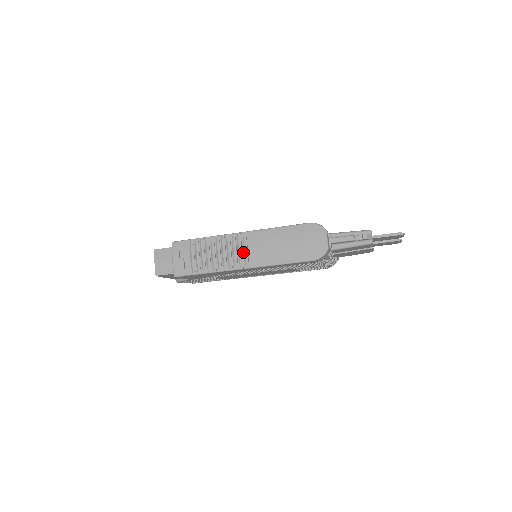
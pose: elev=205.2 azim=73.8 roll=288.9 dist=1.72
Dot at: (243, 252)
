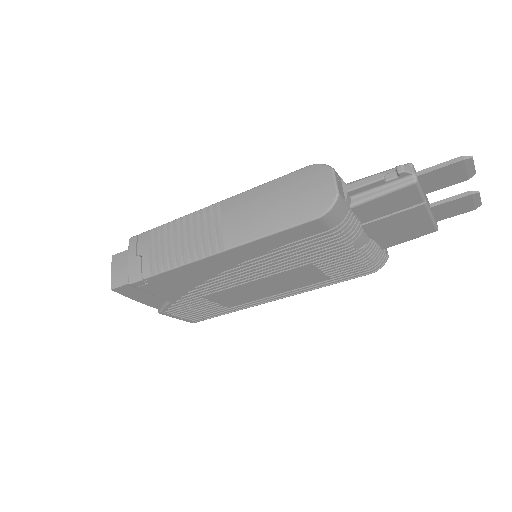
Dot at: (215, 229)
